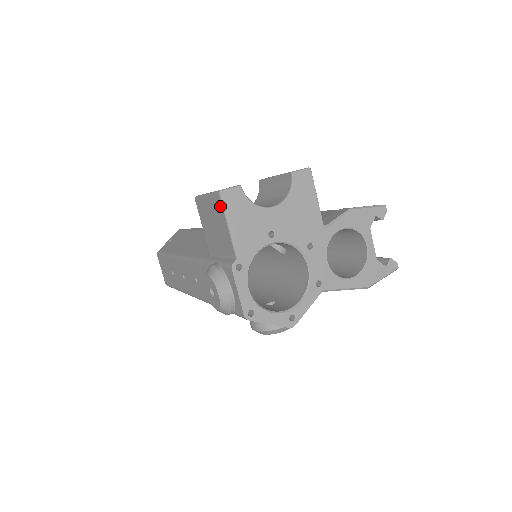
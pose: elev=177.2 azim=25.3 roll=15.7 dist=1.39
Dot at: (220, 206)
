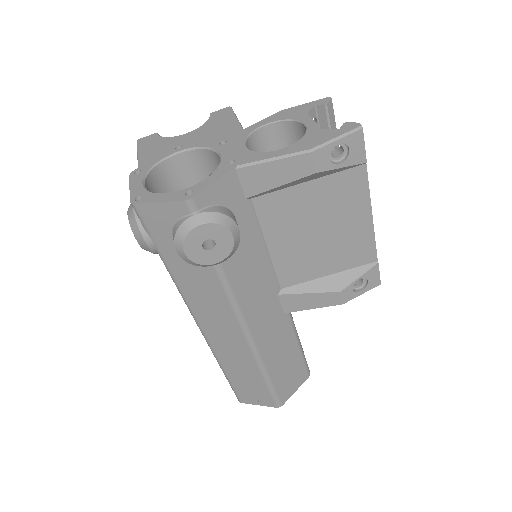
Dot at: occluded
